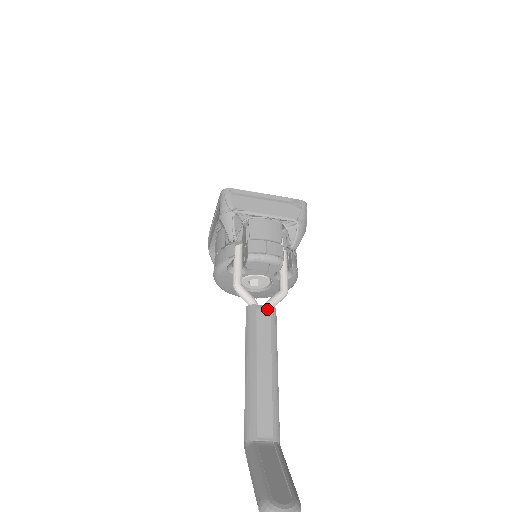
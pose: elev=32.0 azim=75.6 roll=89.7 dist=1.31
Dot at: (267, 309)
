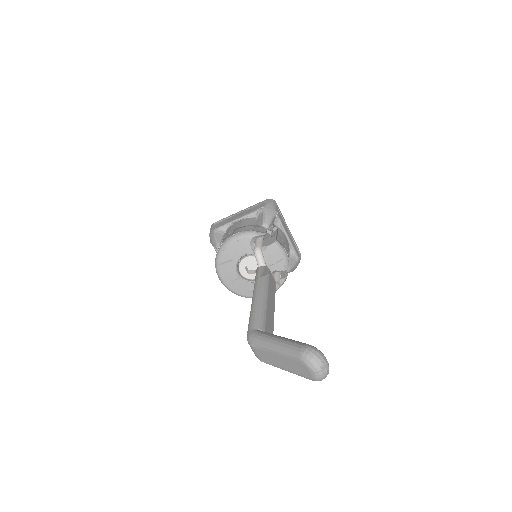
Dot at: (274, 279)
